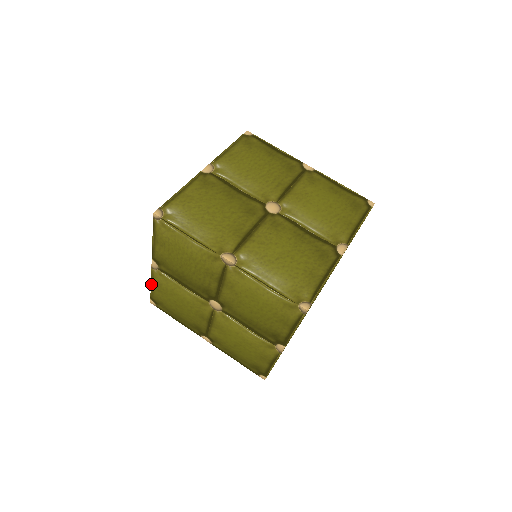
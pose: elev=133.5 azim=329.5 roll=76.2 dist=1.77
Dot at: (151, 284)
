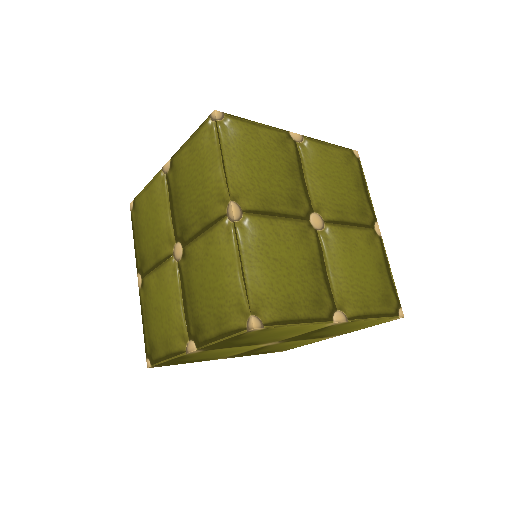
Dot at: (147, 185)
